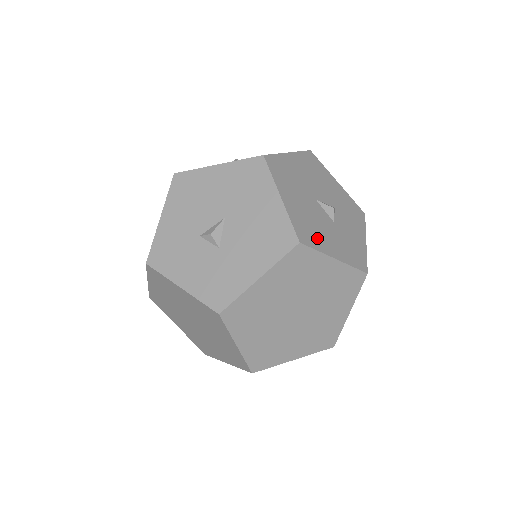
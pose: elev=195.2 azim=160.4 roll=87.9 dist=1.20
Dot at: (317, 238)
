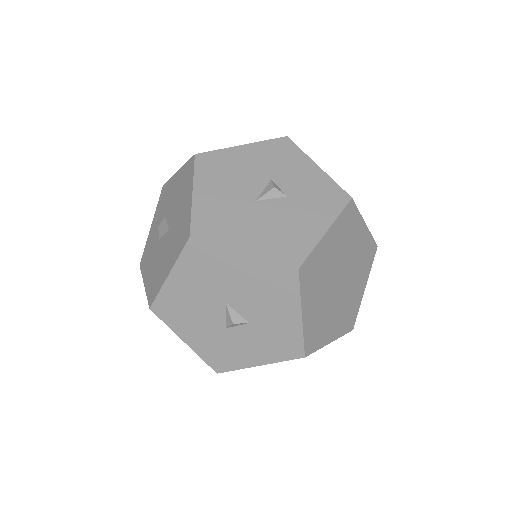
Dot at: (299, 239)
